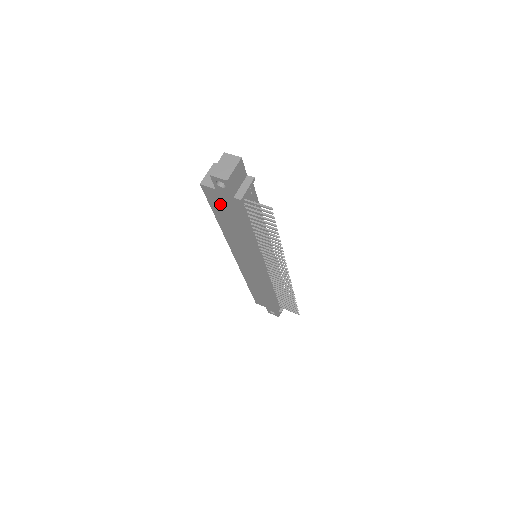
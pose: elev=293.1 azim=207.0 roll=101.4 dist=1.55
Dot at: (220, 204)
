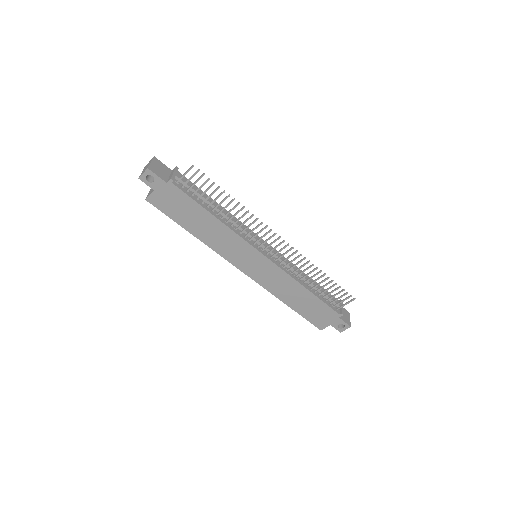
Dot at: (171, 206)
